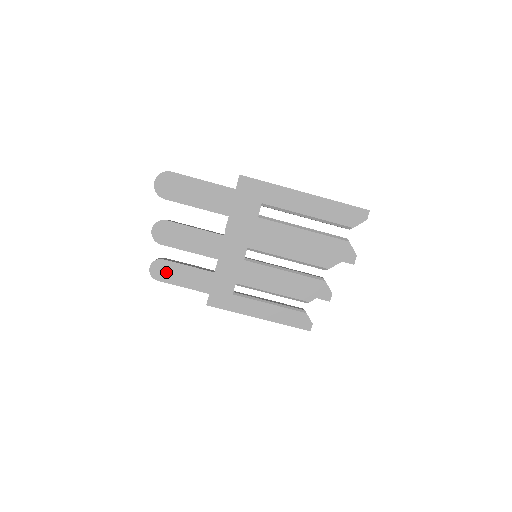
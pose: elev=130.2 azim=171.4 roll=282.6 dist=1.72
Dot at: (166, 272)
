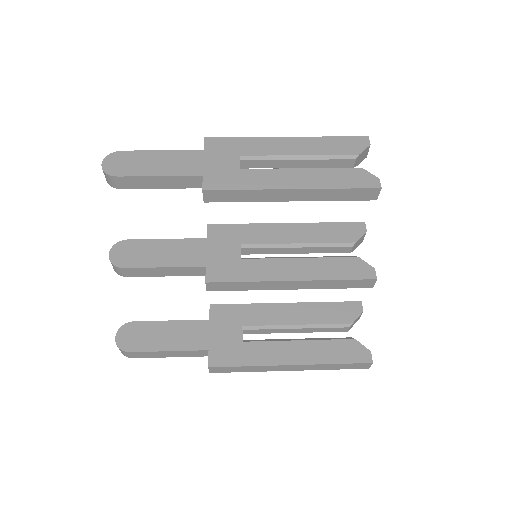
Dot at: (140, 337)
